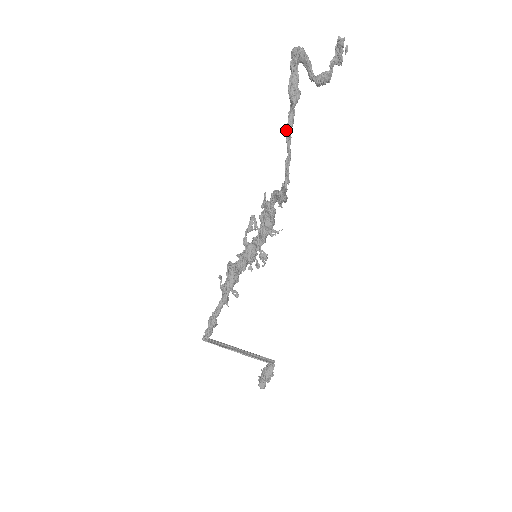
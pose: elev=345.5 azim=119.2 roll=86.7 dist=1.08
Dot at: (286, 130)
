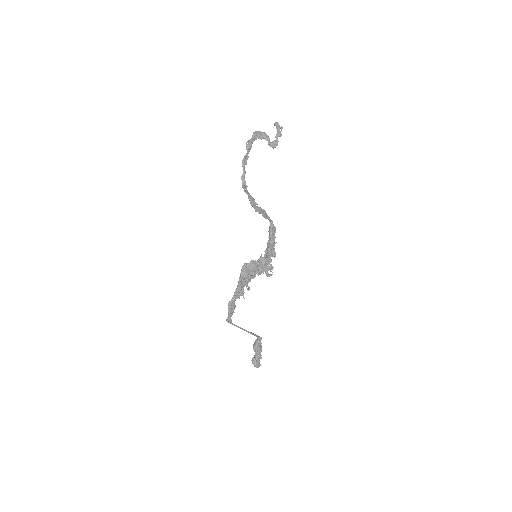
Dot at: (244, 160)
